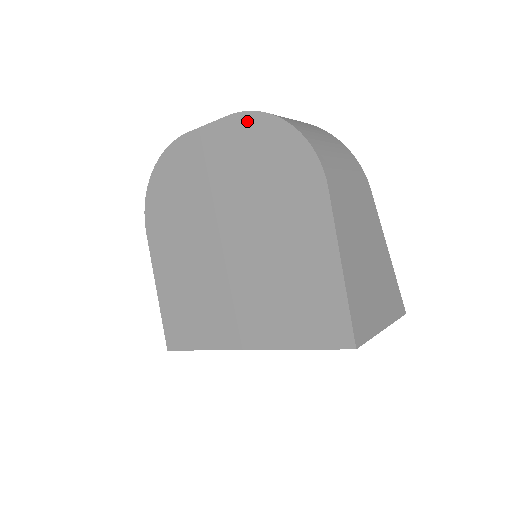
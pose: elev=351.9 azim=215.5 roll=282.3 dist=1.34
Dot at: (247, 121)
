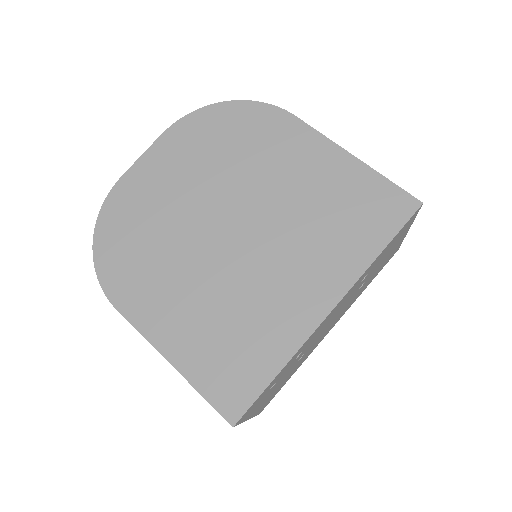
Dot at: (185, 125)
